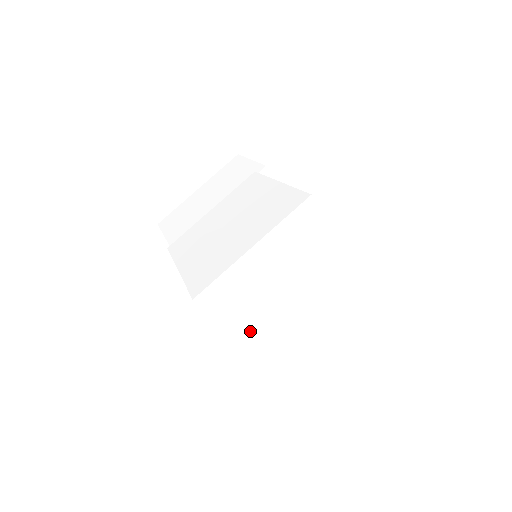
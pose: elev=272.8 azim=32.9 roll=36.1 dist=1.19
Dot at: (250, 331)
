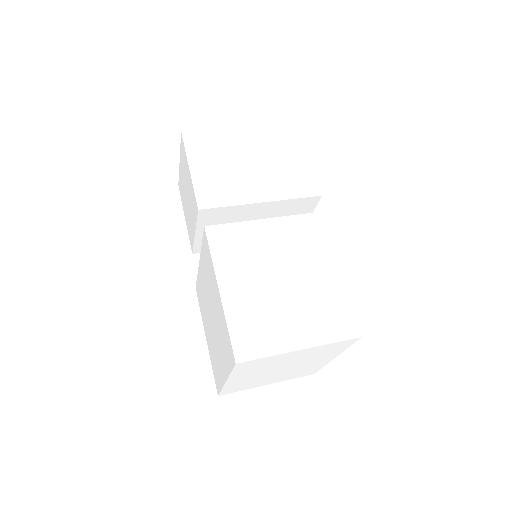
Dot at: (243, 374)
